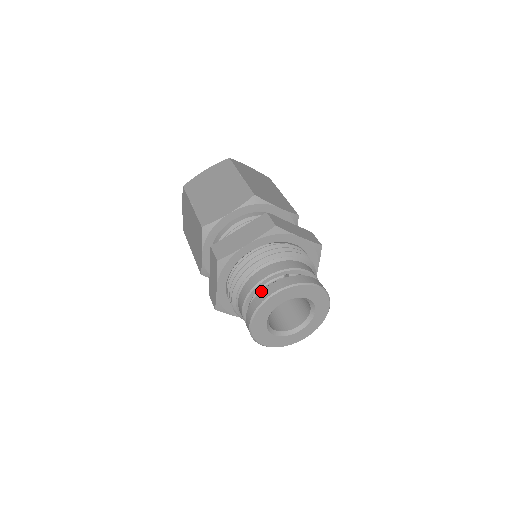
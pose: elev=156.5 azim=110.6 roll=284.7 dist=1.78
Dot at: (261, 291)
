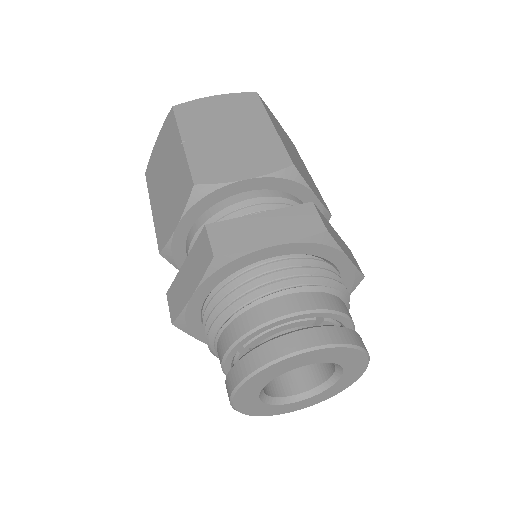
Dot at: (279, 337)
